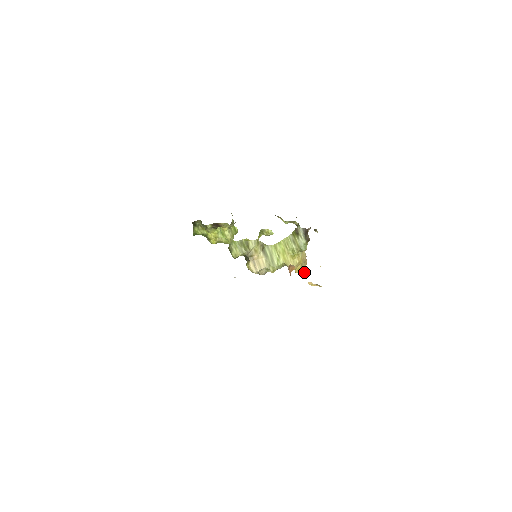
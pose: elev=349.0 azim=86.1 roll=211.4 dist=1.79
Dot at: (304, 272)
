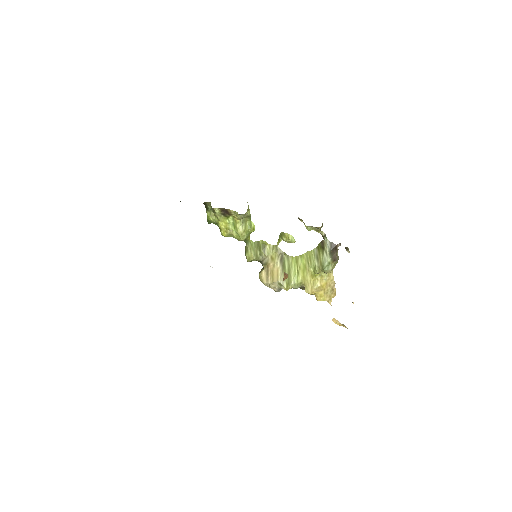
Dot at: (330, 304)
